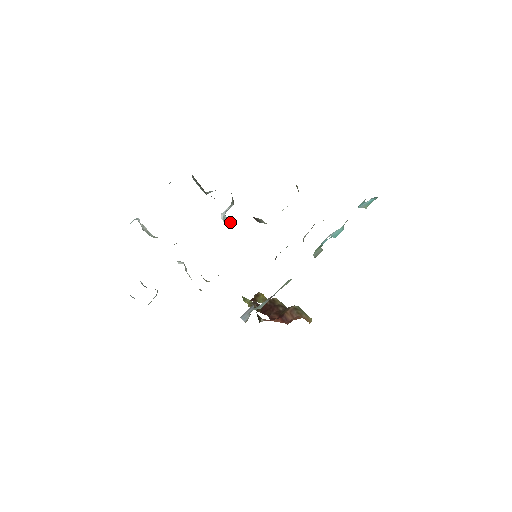
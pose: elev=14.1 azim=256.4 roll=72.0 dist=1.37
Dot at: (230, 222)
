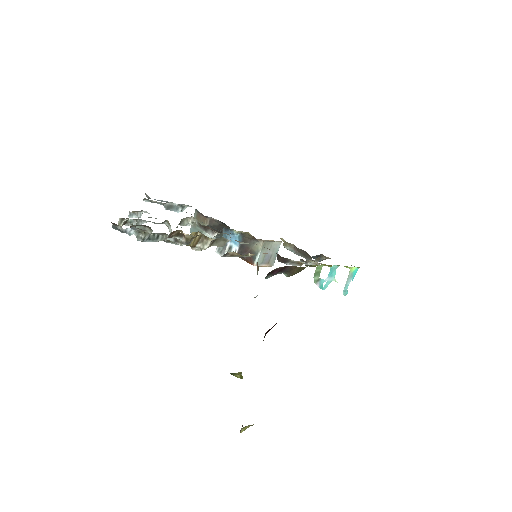
Dot at: (228, 238)
